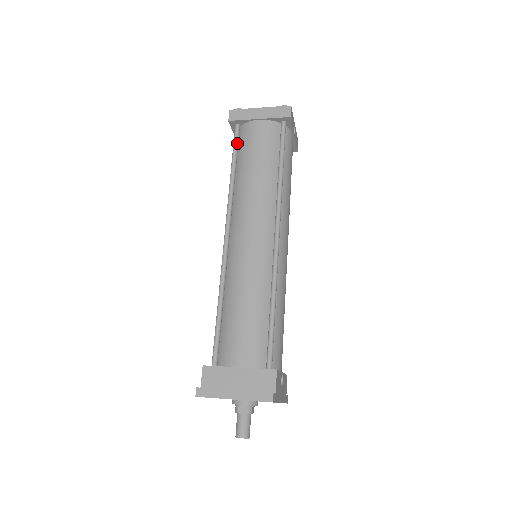
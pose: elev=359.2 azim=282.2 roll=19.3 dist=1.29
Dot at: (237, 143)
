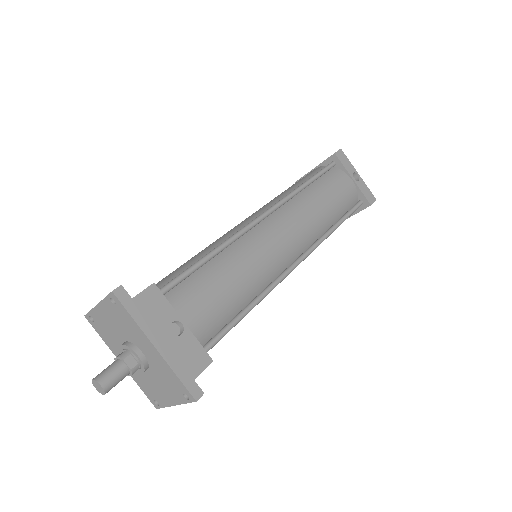
Dot at: occluded
